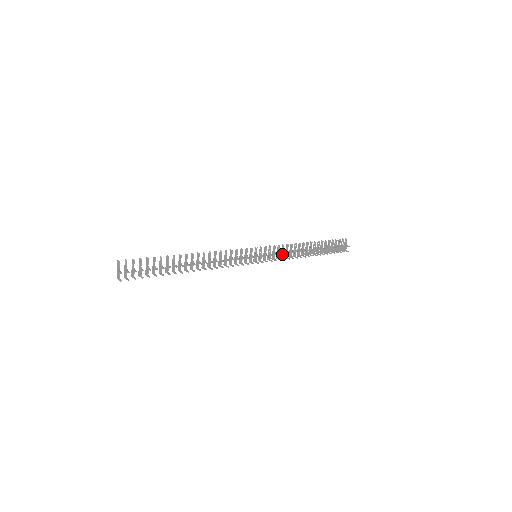
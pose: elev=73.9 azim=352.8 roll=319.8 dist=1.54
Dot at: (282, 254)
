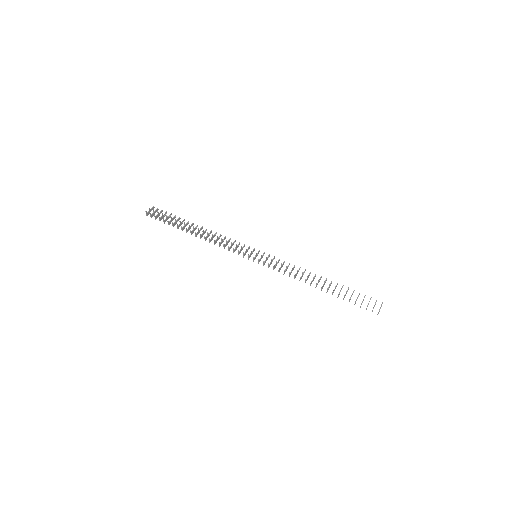
Dot at: (285, 270)
